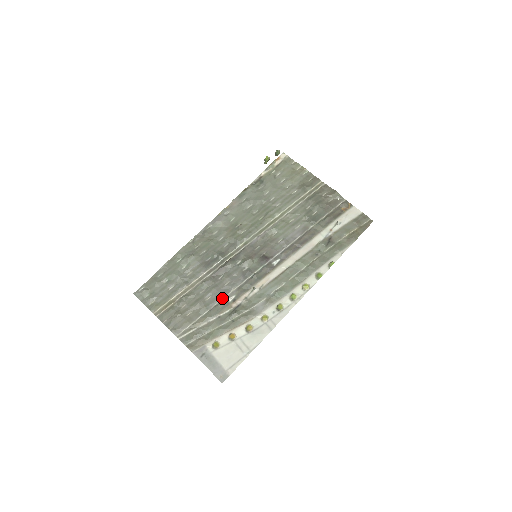
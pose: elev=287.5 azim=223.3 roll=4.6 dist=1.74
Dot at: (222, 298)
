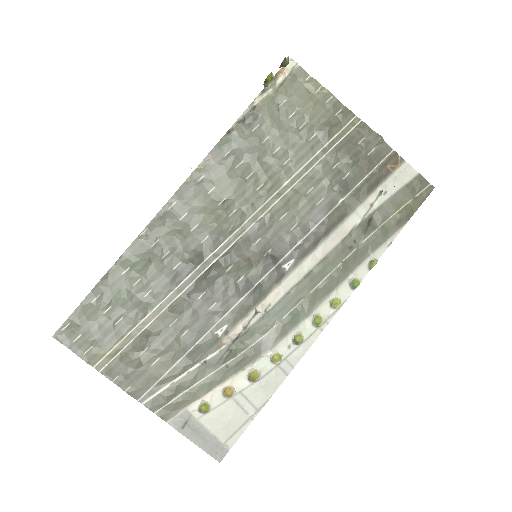
Dot at: (206, 331)
